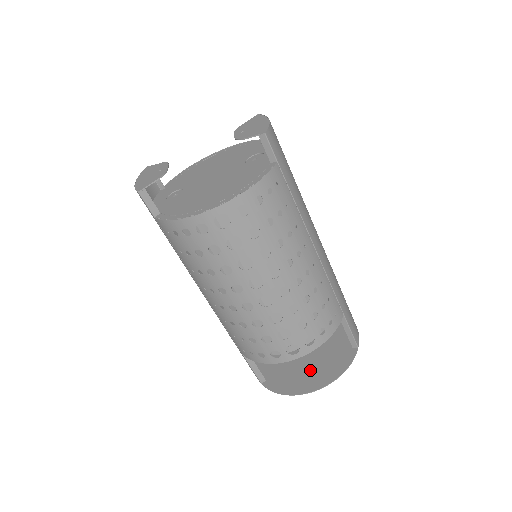
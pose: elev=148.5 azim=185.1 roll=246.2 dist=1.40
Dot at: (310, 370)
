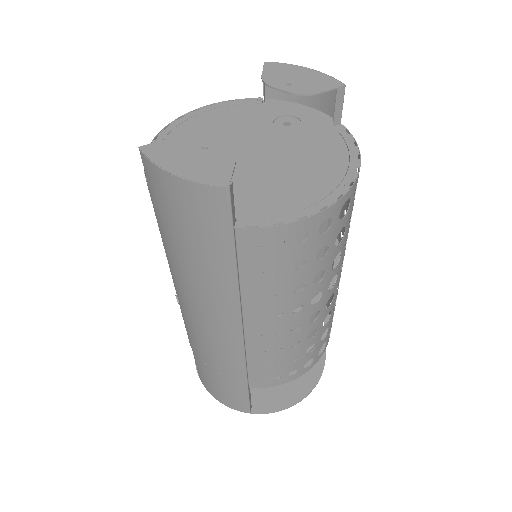
Dot at: occluded
